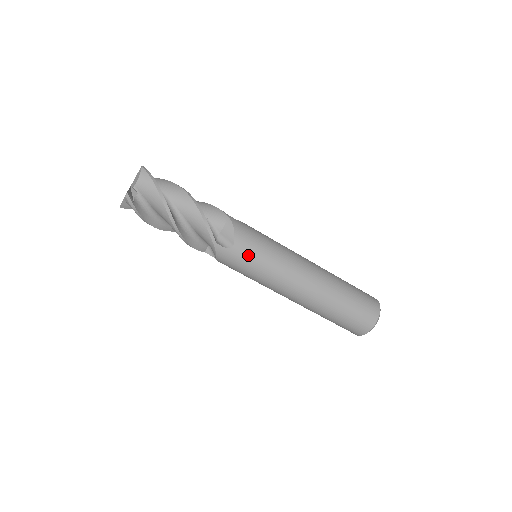
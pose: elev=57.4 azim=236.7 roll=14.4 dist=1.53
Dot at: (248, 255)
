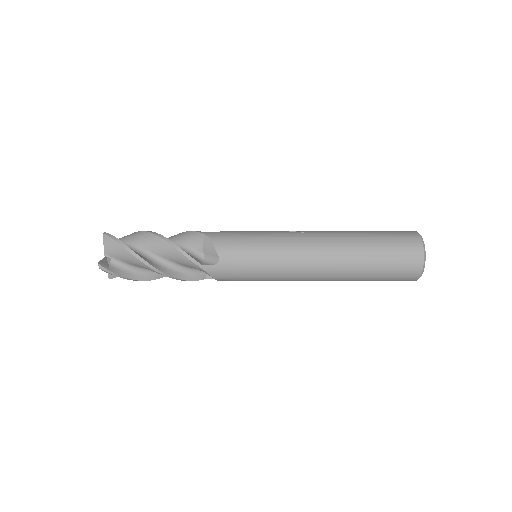
Dot at: occluded
